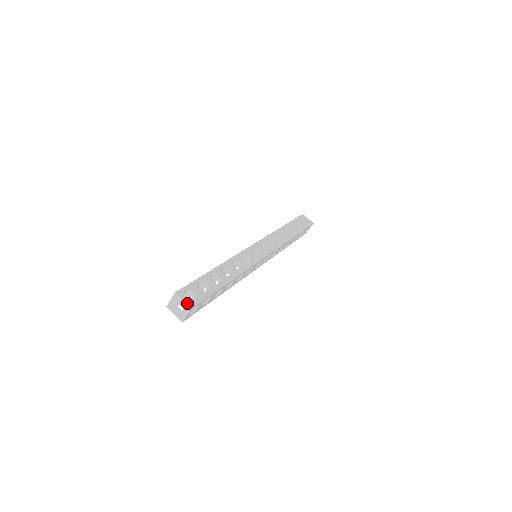
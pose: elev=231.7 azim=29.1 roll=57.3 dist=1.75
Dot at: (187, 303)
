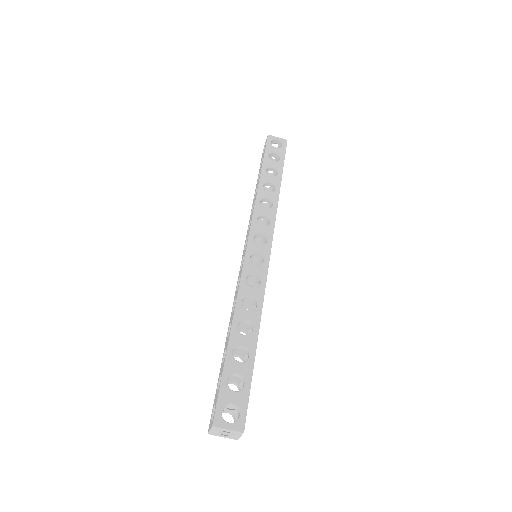
Dot at: (235, 430)
